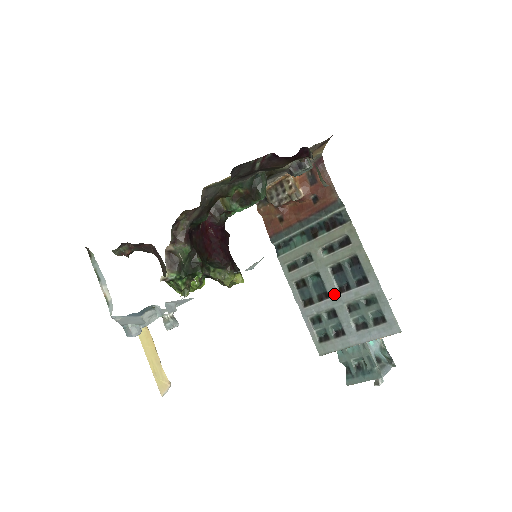
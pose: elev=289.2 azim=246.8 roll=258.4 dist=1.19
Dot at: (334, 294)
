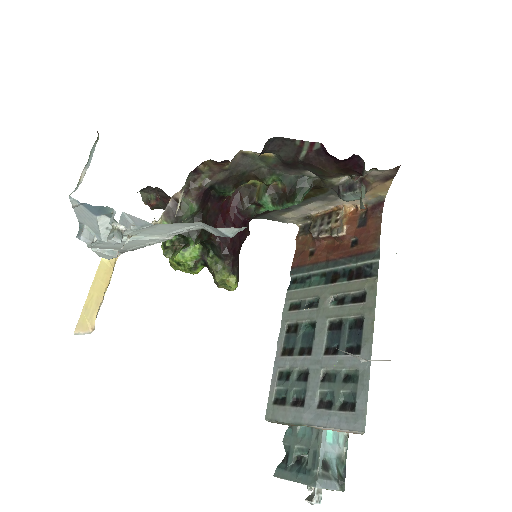
Dot at: (317, 353)
